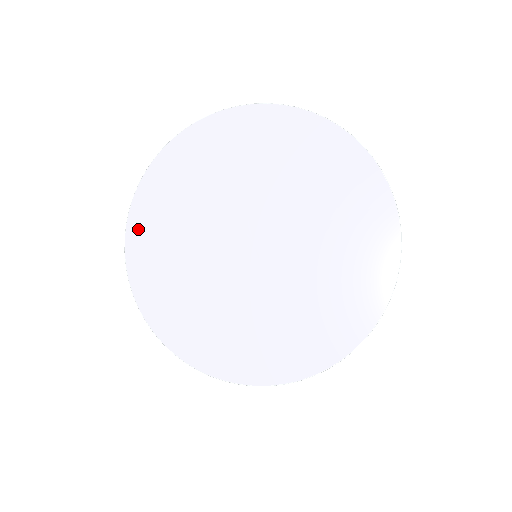
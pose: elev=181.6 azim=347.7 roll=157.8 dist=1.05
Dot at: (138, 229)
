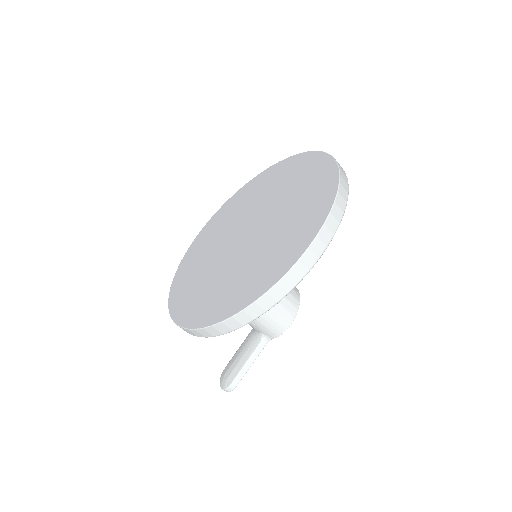
Dot at: (208, 226)
